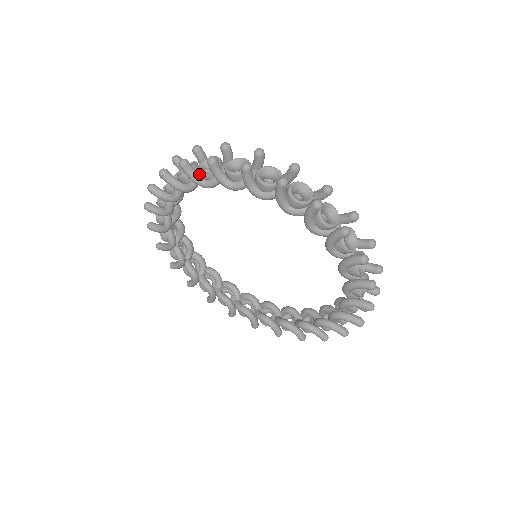
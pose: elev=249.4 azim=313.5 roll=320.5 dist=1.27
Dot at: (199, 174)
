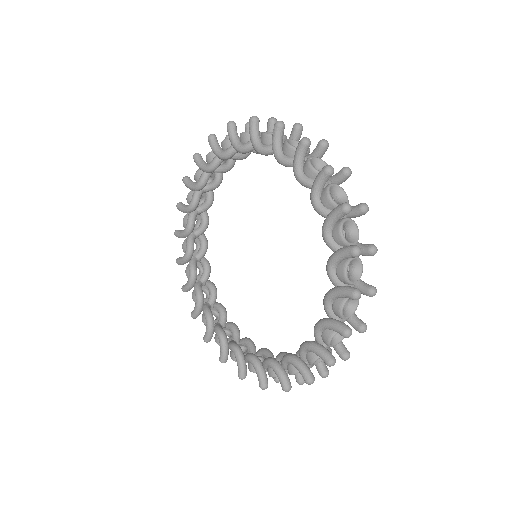
Dot at: (239, 139)
